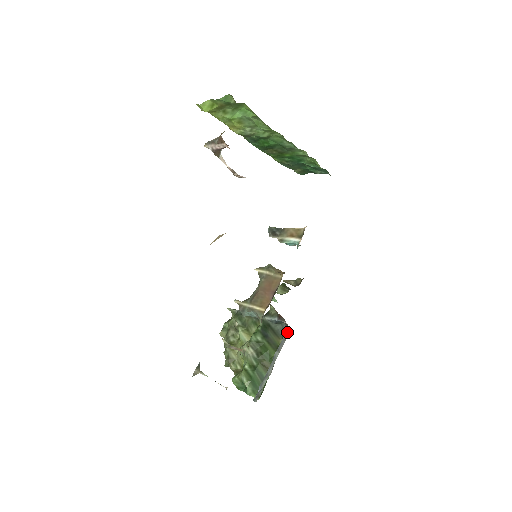
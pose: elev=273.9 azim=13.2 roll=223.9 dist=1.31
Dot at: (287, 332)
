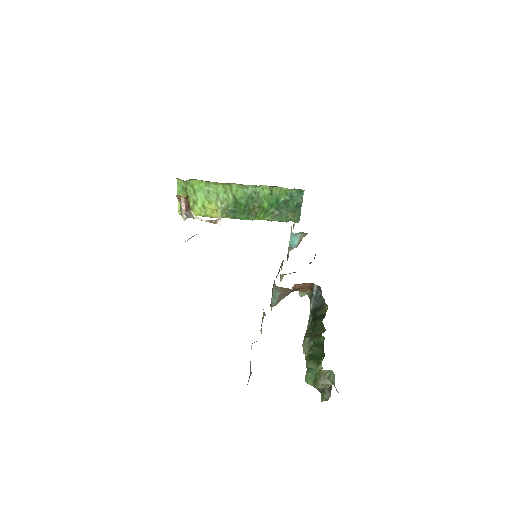
Dot at: occluded
